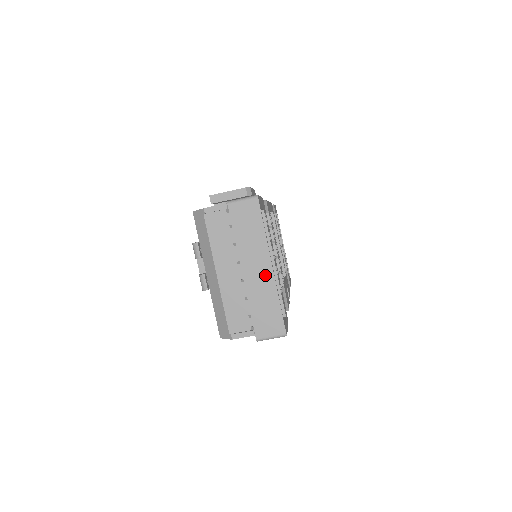
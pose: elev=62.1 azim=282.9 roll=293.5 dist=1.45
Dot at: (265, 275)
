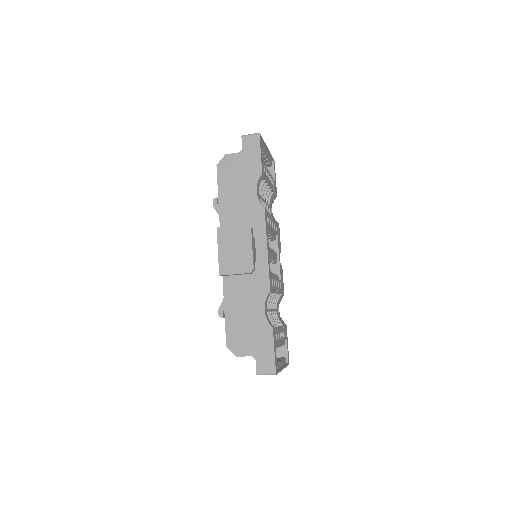
Dot at: occluded
